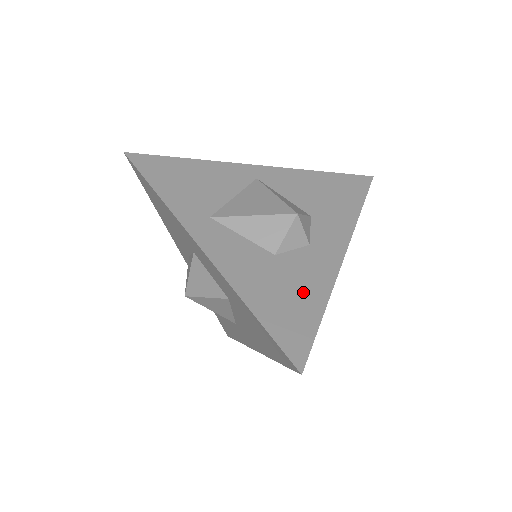
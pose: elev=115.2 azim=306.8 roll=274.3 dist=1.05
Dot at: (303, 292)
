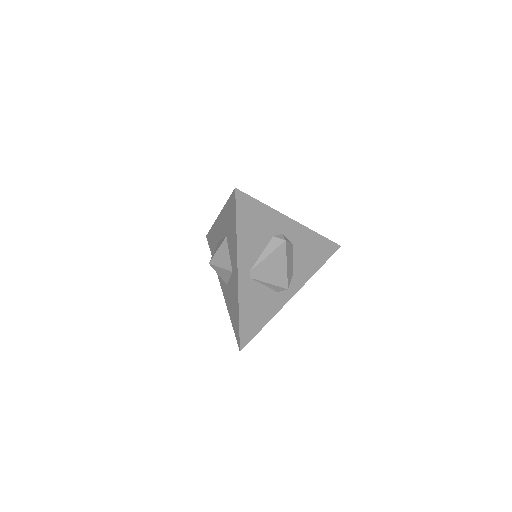
Dot at: occluded
